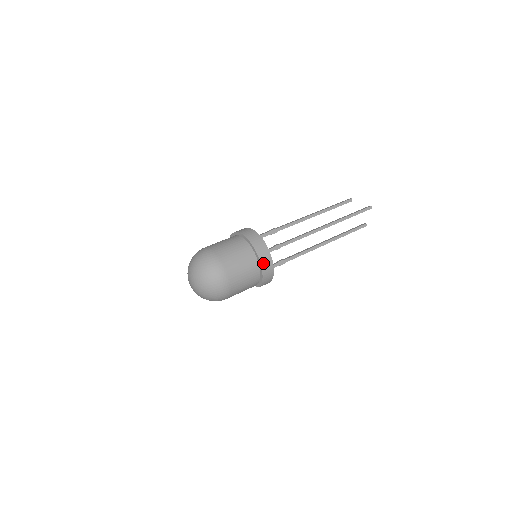
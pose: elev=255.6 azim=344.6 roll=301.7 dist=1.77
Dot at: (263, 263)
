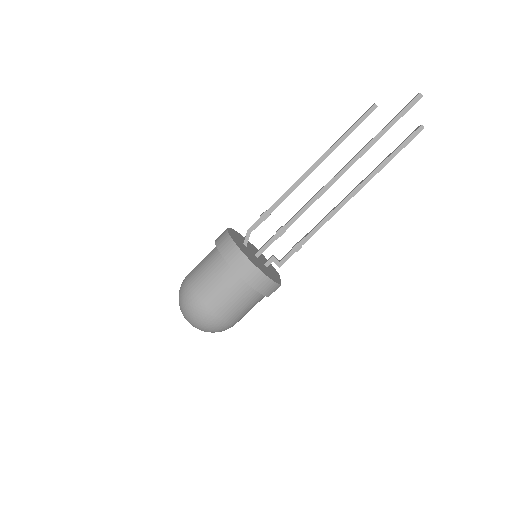
Dot at: (245, 276)
